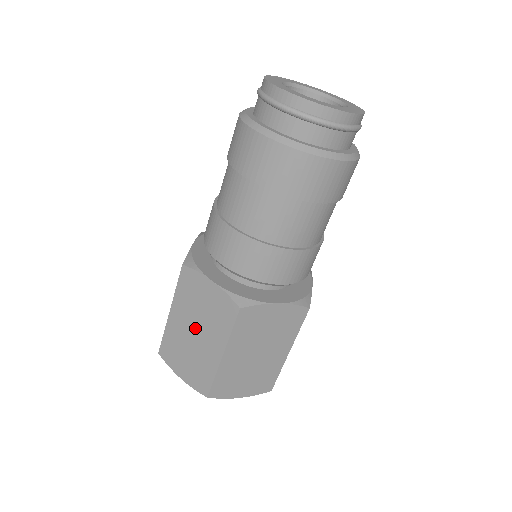
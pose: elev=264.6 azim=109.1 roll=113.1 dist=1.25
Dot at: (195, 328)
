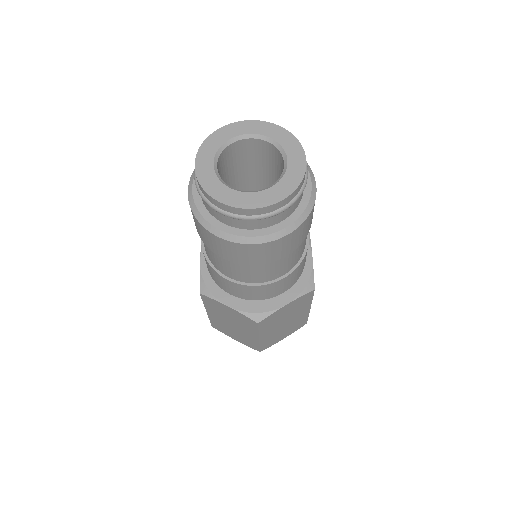
Dot at: (231, 323)
